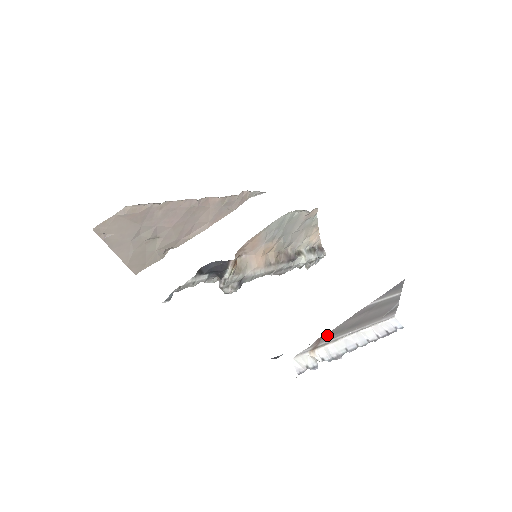
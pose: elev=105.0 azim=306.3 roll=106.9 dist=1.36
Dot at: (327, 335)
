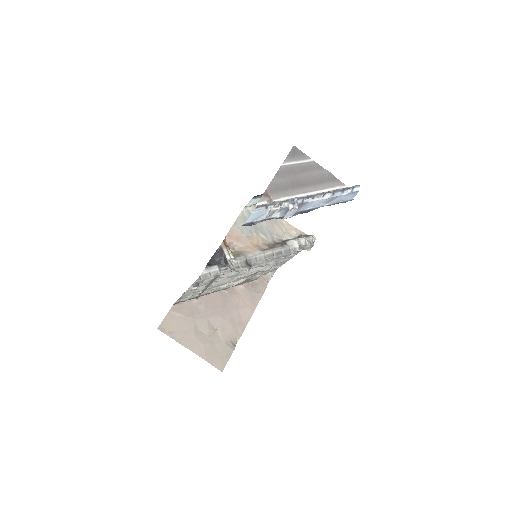
Dot at: (270, 190)
